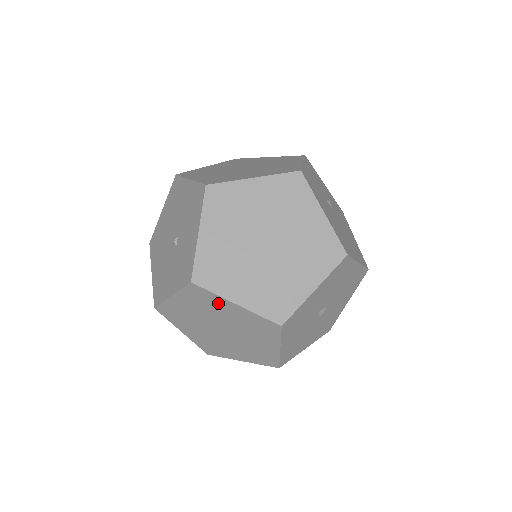
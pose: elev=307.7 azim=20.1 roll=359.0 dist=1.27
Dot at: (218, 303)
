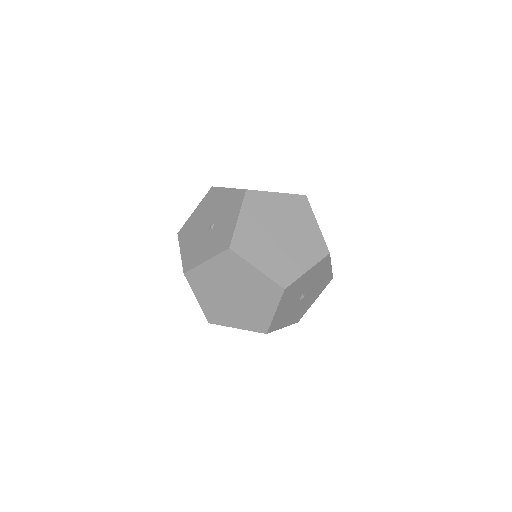
Dot at: (243, 268)
